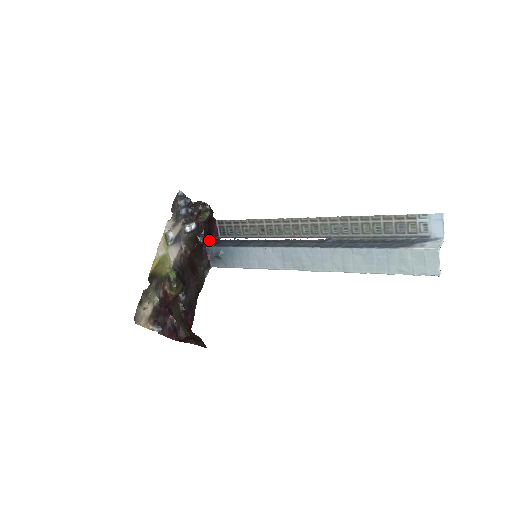
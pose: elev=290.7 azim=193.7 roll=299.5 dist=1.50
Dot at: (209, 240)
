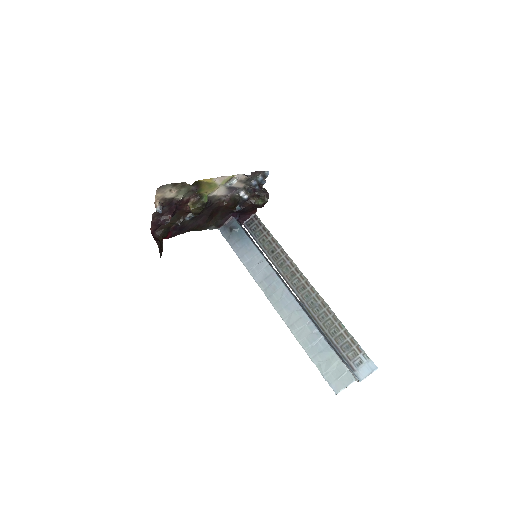
Dot at: (238, 216)
